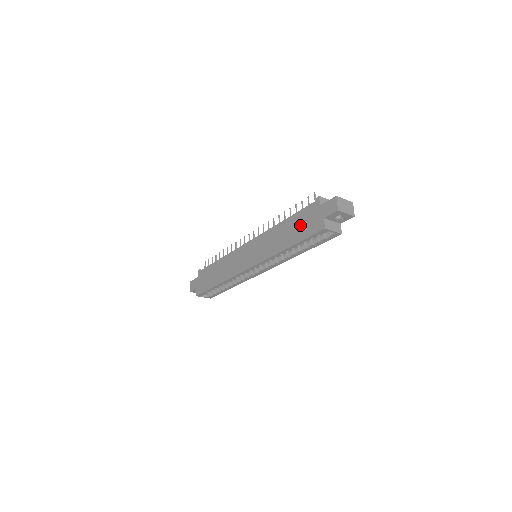
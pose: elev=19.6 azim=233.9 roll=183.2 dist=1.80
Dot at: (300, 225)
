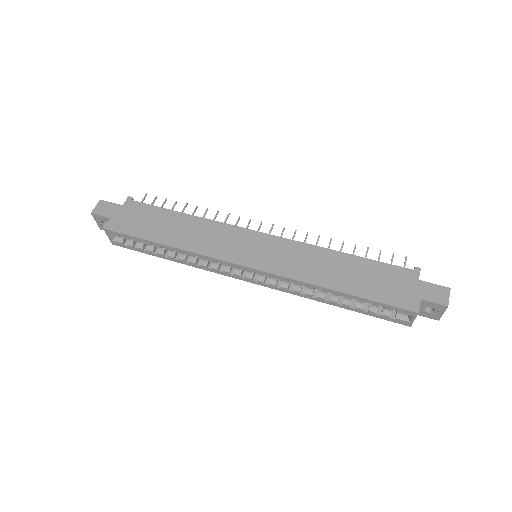
Dot at: (375, 279)
